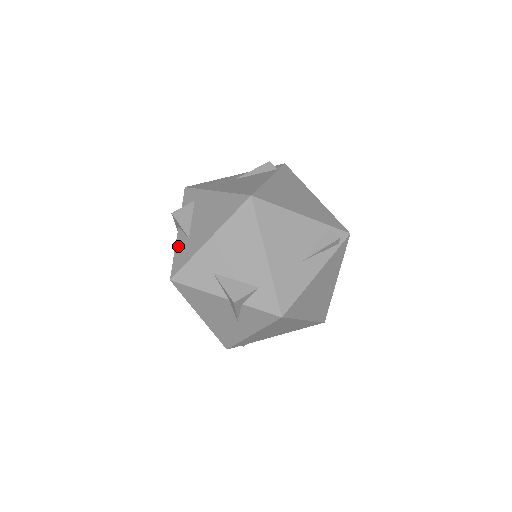
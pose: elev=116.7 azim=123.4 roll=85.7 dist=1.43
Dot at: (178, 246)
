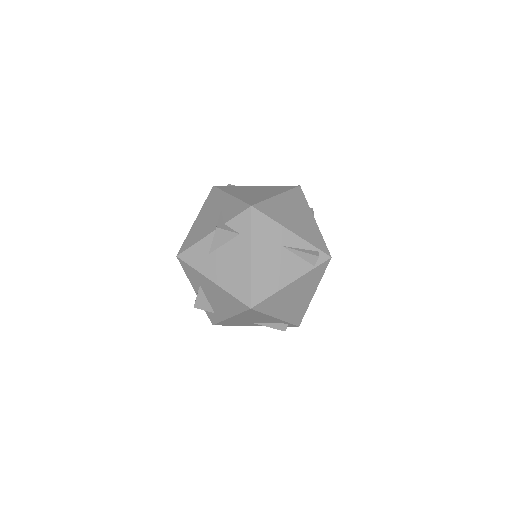
Dot at: (201, 245)
